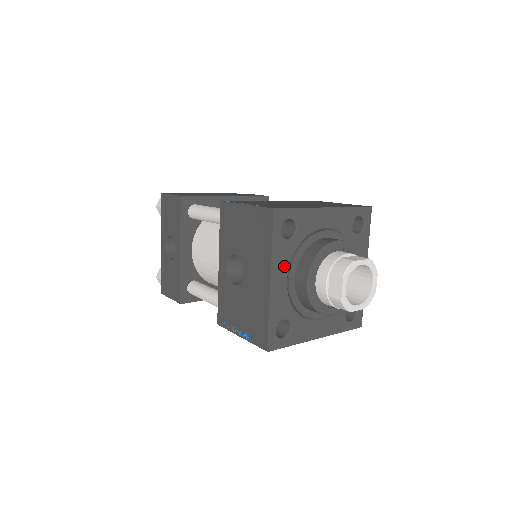
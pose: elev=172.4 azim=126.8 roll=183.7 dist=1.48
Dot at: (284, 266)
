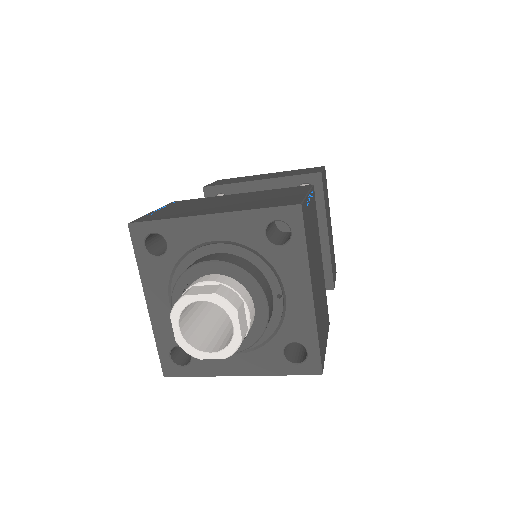
Dot at: (161, 287)
